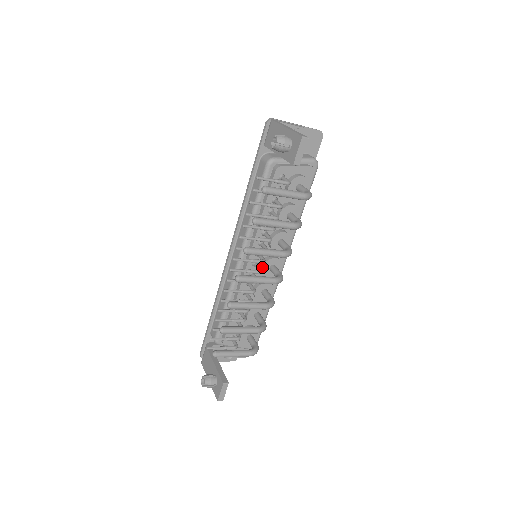
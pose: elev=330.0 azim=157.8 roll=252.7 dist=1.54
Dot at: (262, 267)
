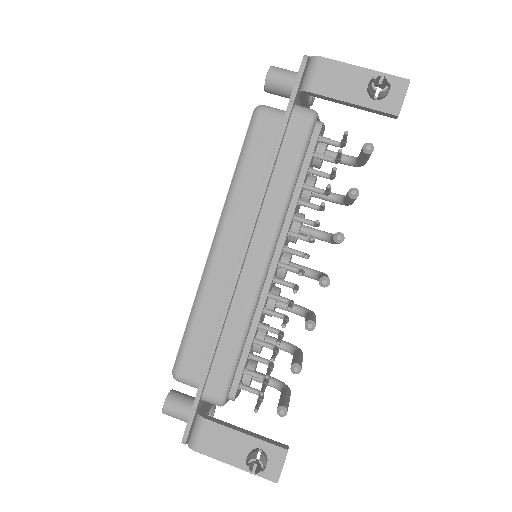
Dot at: occluded
